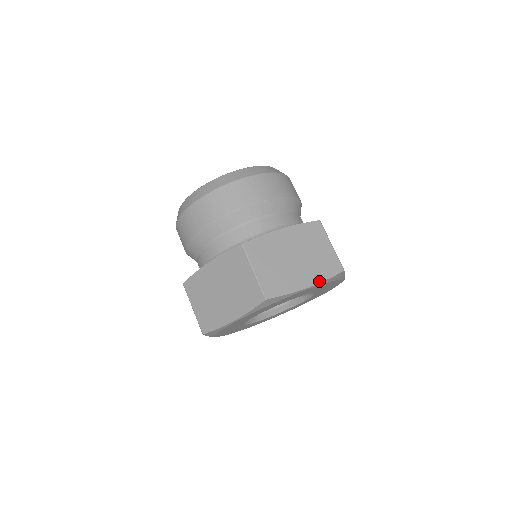
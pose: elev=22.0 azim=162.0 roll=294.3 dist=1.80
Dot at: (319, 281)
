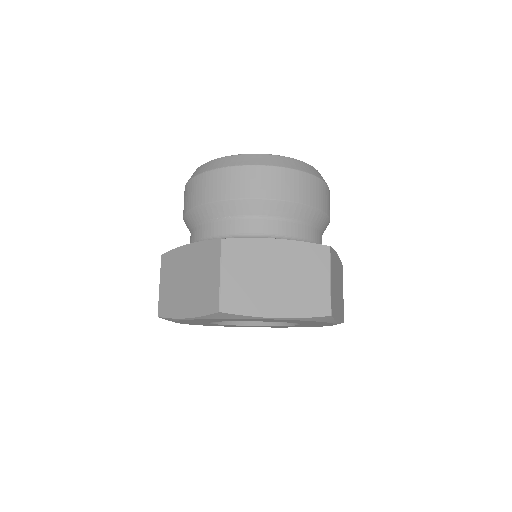
Dot at: (340, 321)
